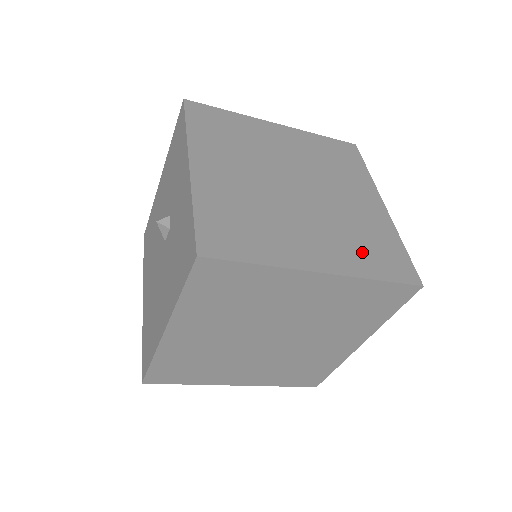
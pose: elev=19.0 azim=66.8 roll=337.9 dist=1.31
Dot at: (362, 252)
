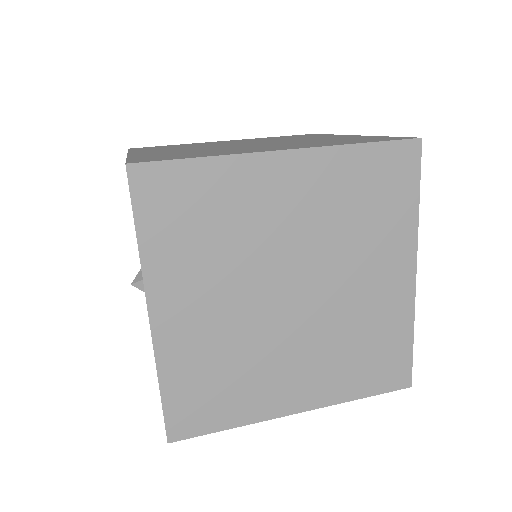
Dot at: (353, 369)
